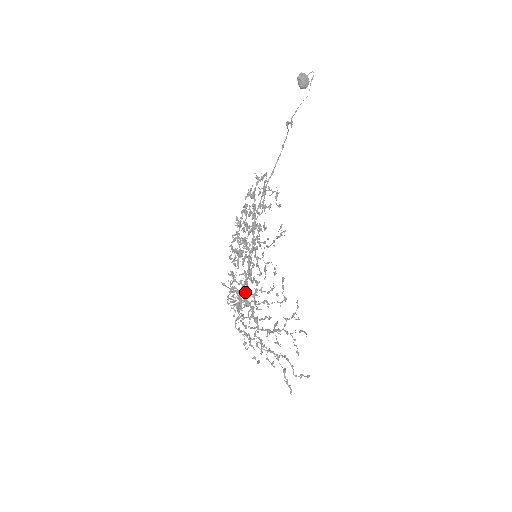
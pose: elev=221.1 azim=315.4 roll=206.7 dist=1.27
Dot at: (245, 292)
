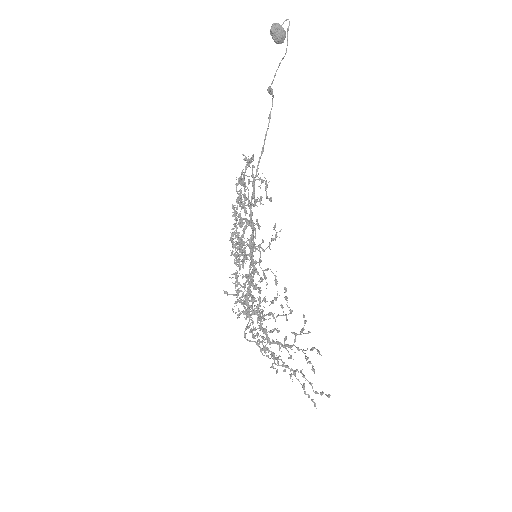
Dot at: (249, 301)
